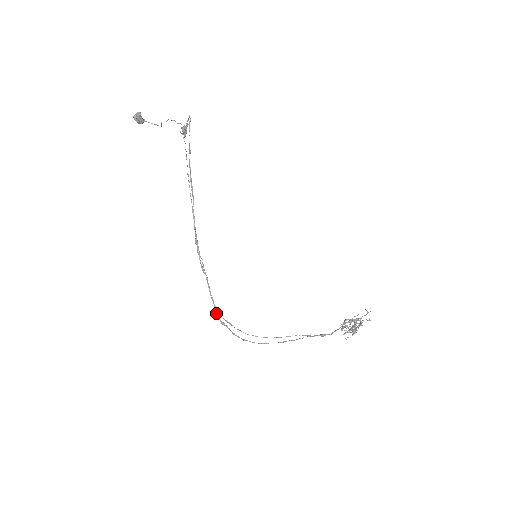
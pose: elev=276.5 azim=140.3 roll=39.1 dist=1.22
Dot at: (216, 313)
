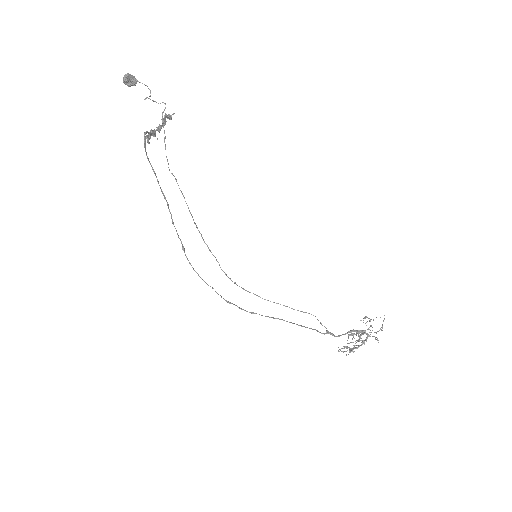
Dot at: occluded
